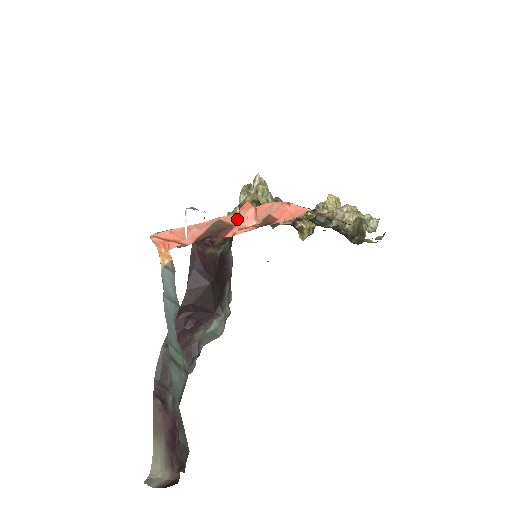
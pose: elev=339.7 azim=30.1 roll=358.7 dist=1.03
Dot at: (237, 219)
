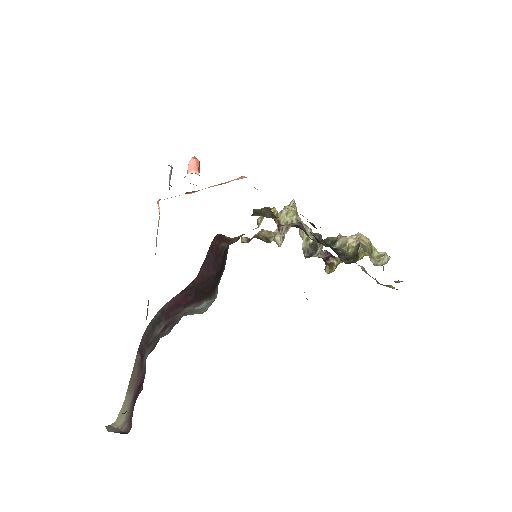
Dot at: occluded
